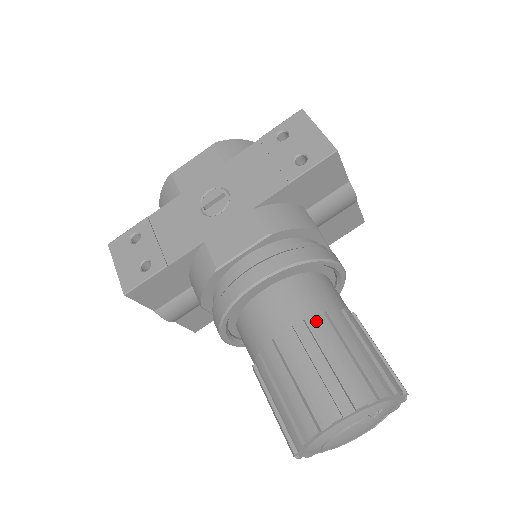
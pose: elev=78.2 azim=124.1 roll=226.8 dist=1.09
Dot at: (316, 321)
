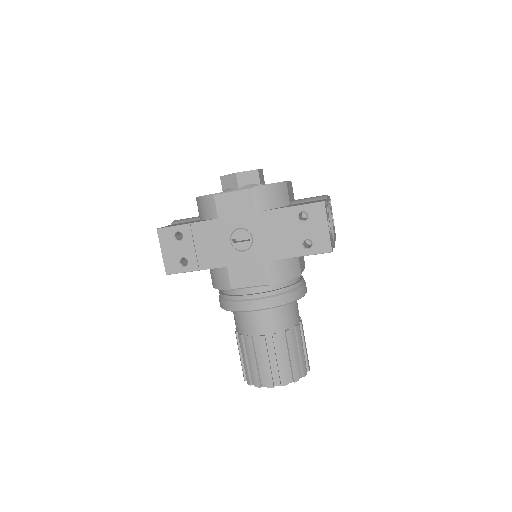
Dot at: (278, 337)
